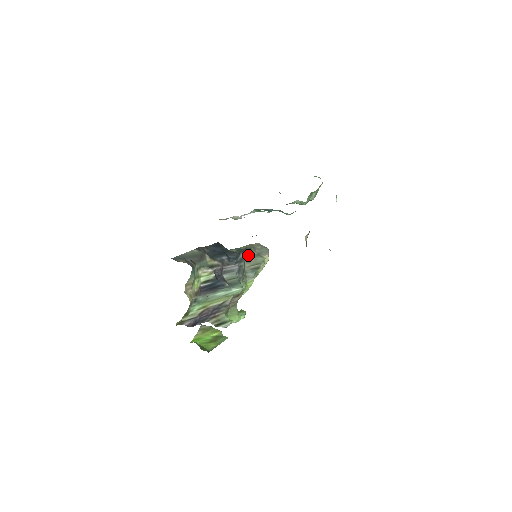
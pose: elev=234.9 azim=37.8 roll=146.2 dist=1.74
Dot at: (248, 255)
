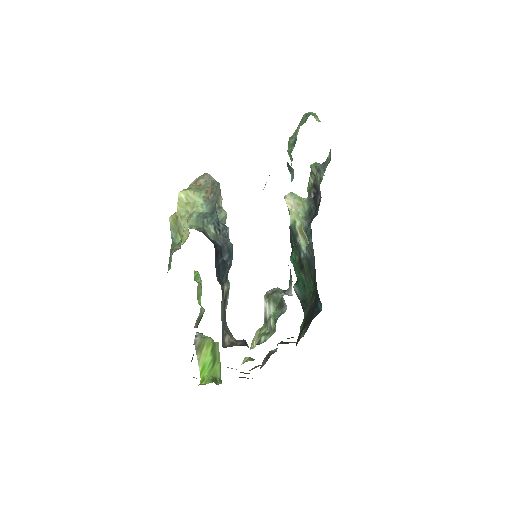
Dot at: (228, 233)
